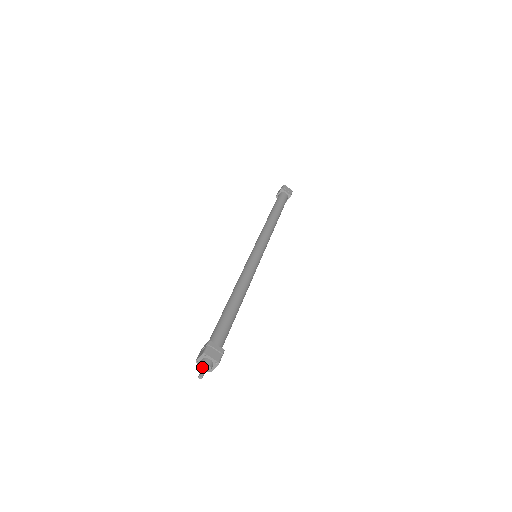
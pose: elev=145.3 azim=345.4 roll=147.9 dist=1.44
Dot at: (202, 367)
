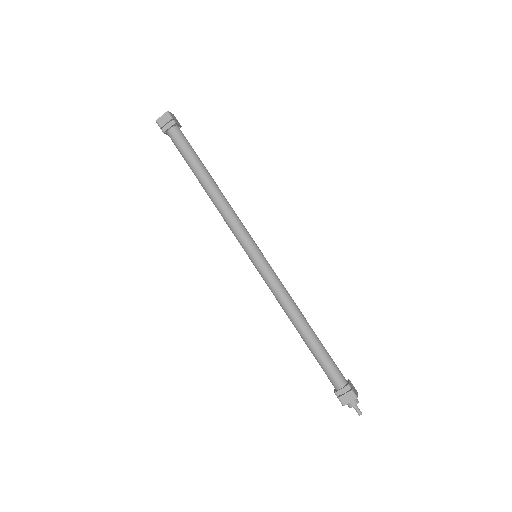
Dot at: occluded
